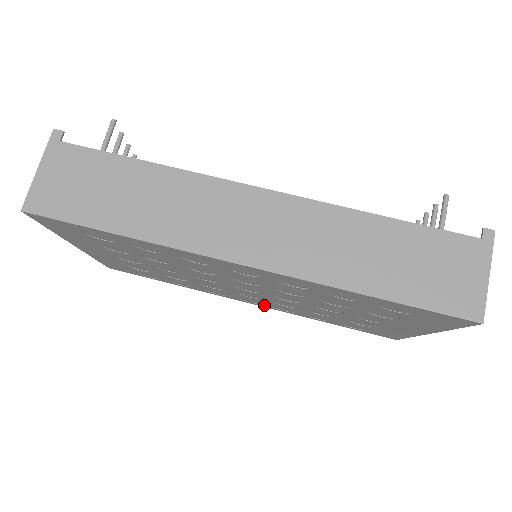
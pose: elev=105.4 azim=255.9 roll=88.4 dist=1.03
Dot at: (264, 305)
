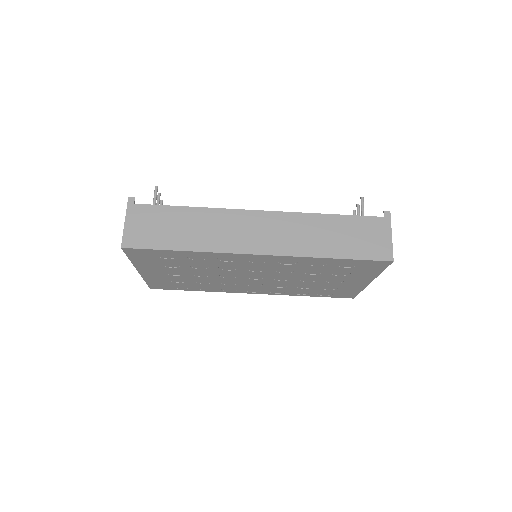
Dot at: (263, 292)
